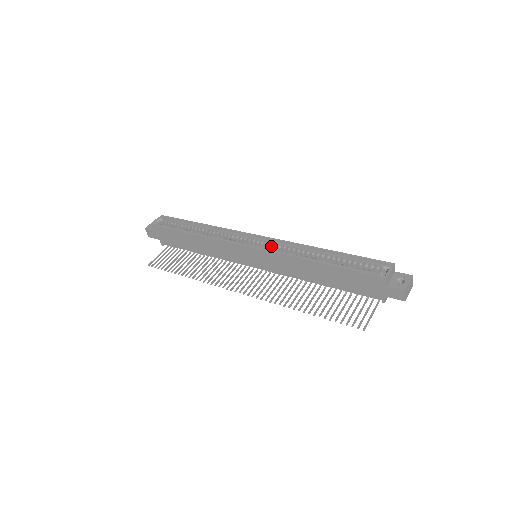
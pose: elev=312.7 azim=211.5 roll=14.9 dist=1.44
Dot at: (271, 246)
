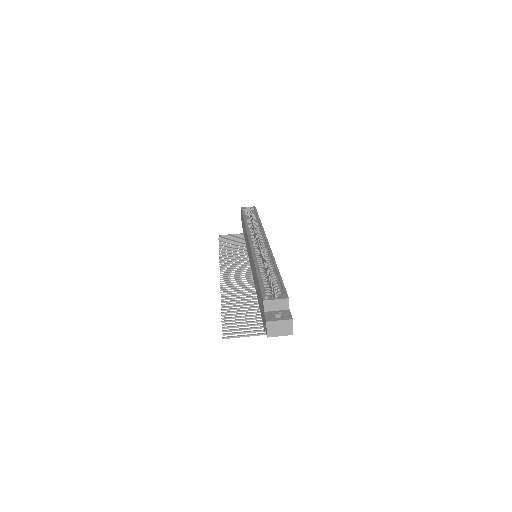
Dot at: (262, 249)
